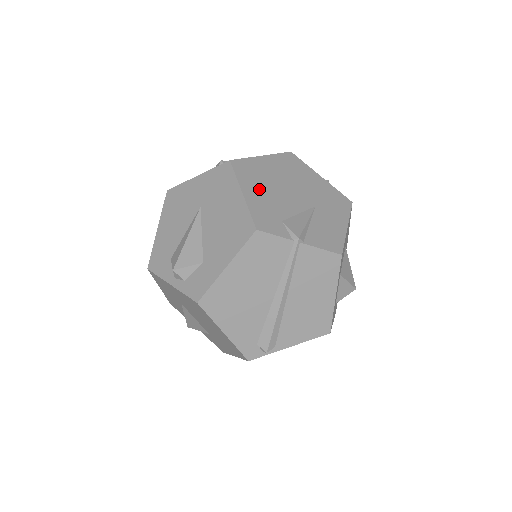
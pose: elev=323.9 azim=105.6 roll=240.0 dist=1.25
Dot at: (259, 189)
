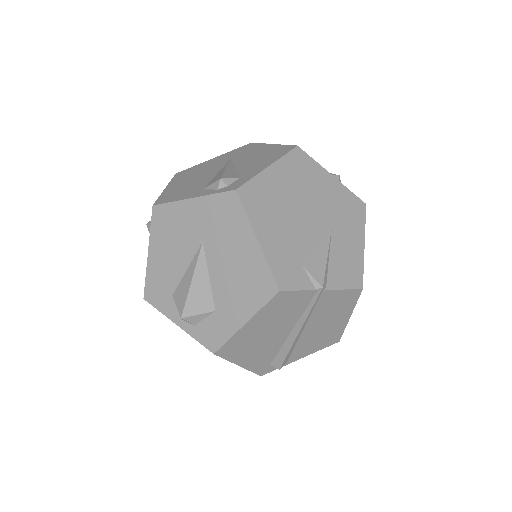
Dot at: (273, 225)
